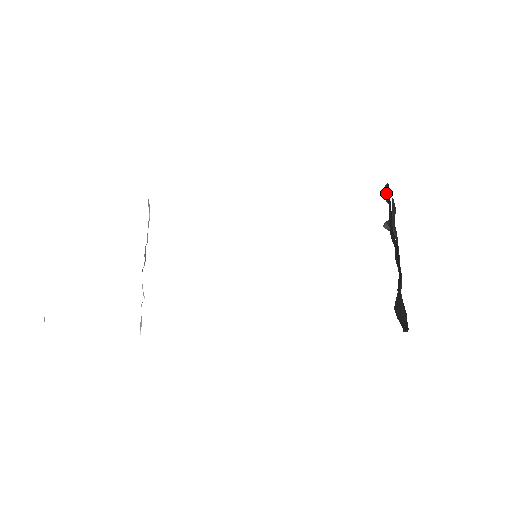
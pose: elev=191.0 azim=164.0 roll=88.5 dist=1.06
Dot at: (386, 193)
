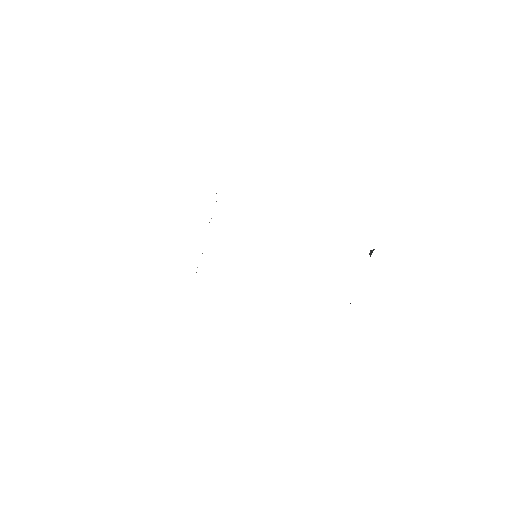
Dot at: occluded
